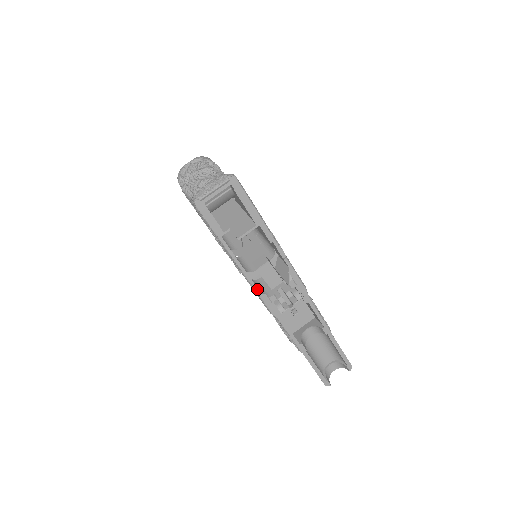
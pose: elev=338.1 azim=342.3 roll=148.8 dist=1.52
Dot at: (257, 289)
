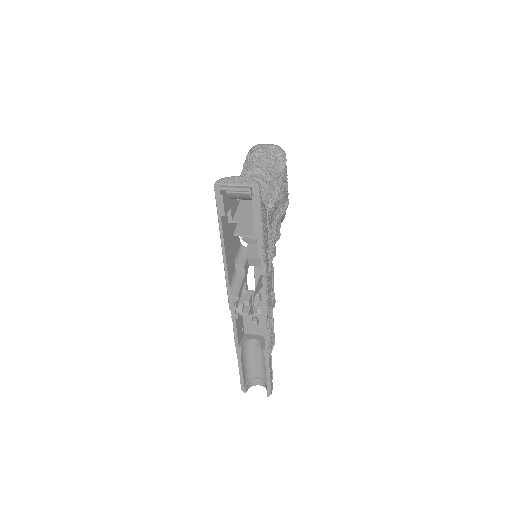
Dot at: (228, 281)
